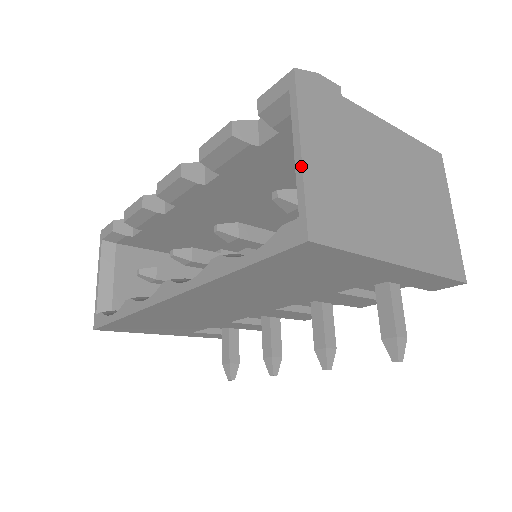
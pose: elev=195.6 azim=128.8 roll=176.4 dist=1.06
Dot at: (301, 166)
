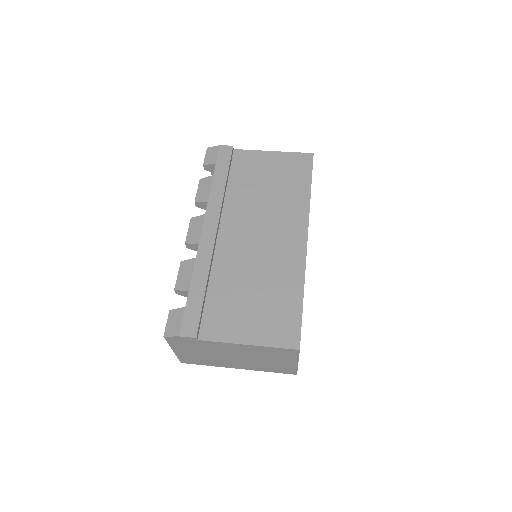
Dot at: (175, 353)
